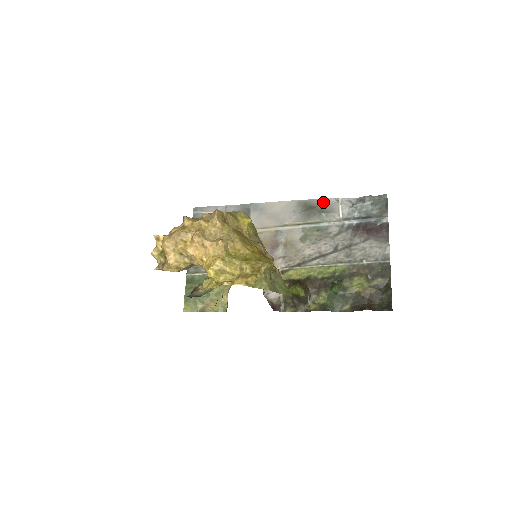
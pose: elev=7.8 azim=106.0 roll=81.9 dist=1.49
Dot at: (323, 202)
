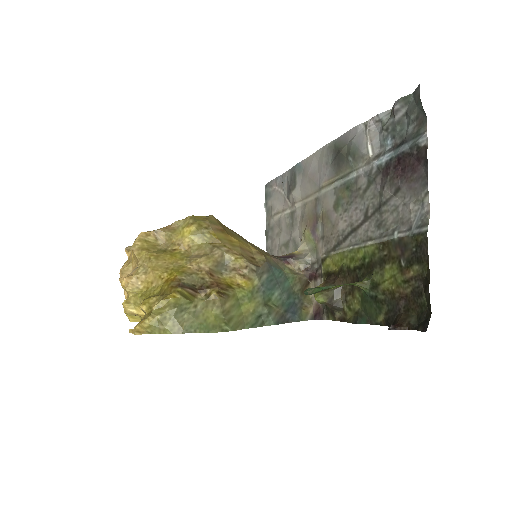
Dot at: (349, 136)
